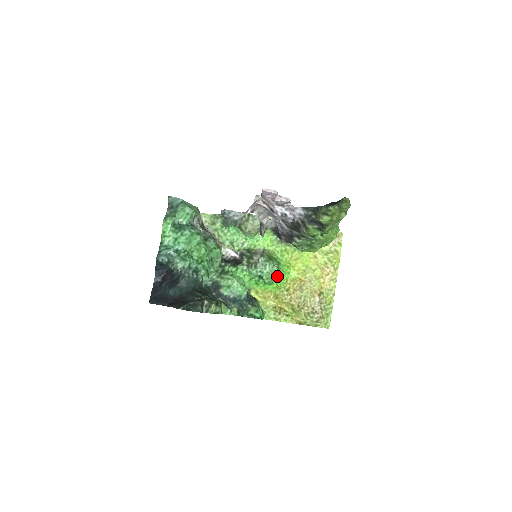
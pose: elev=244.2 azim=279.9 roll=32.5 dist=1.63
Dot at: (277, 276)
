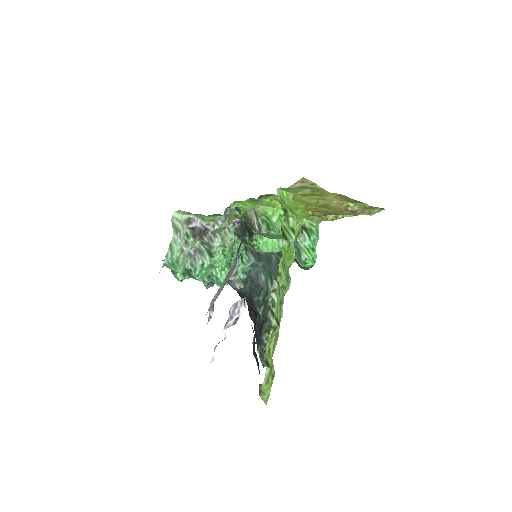
Dot at: occluded
